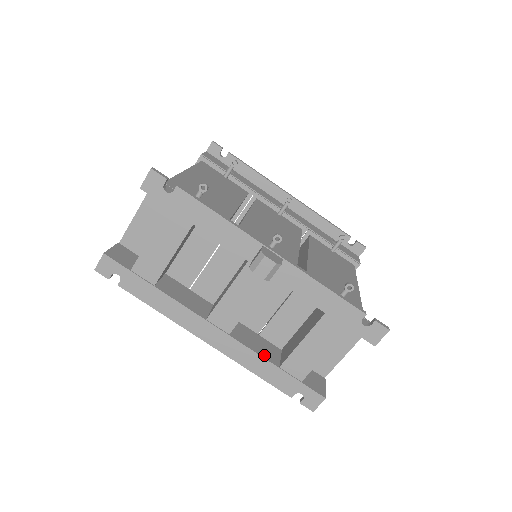
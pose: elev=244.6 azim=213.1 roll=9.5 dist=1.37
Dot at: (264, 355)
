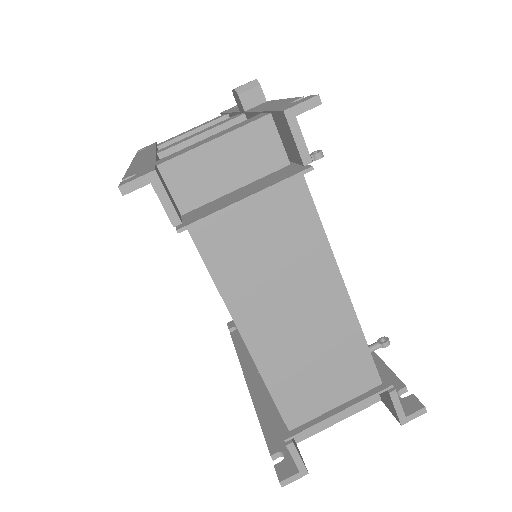
Dot at: occluded
